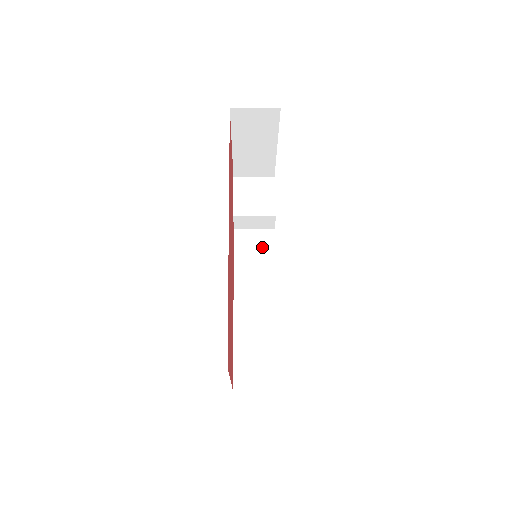
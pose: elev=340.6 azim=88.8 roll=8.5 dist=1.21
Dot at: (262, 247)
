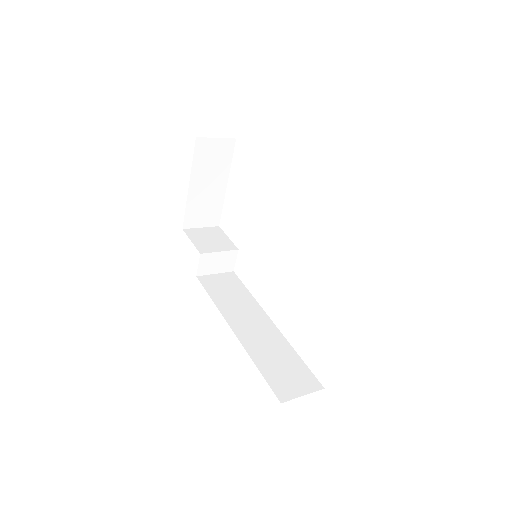
Dot at: (231, 285)
